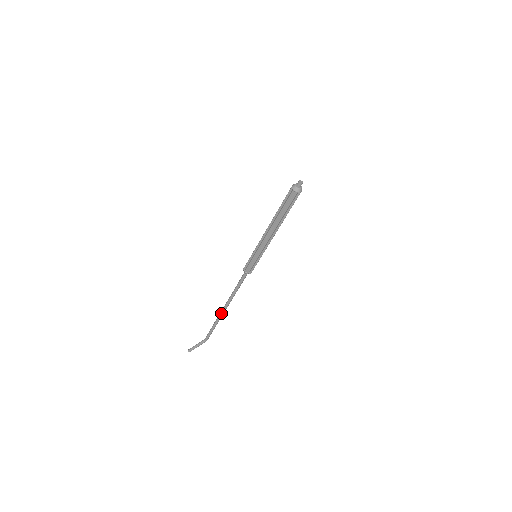
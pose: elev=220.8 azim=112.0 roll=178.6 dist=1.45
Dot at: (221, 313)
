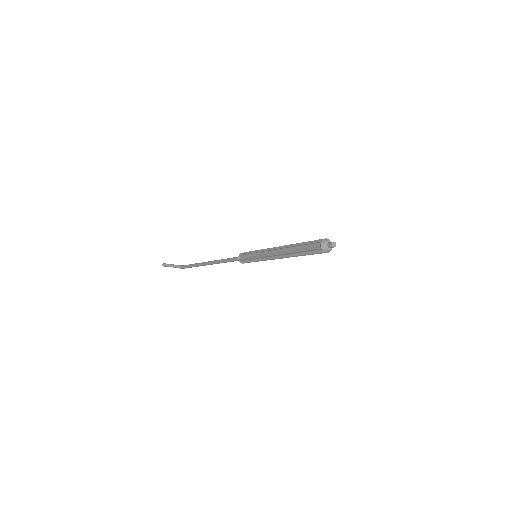
Dot at: (204, 264)
